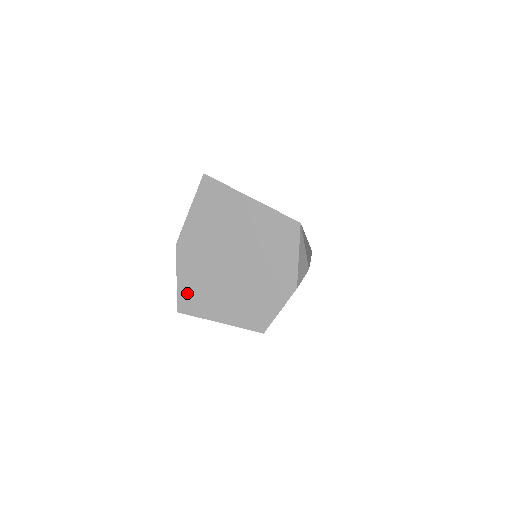
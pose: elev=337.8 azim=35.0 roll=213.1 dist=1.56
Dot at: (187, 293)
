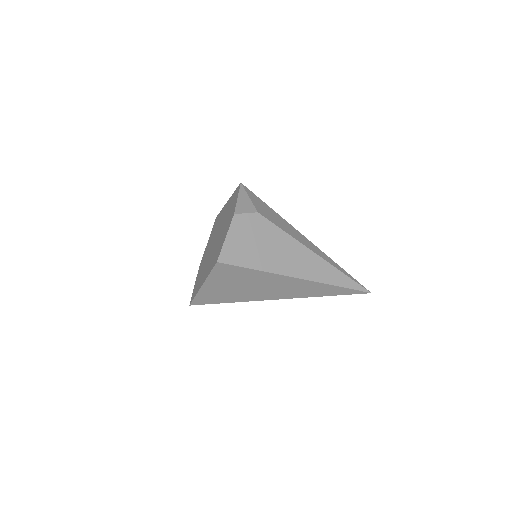
Dot at: occluded
